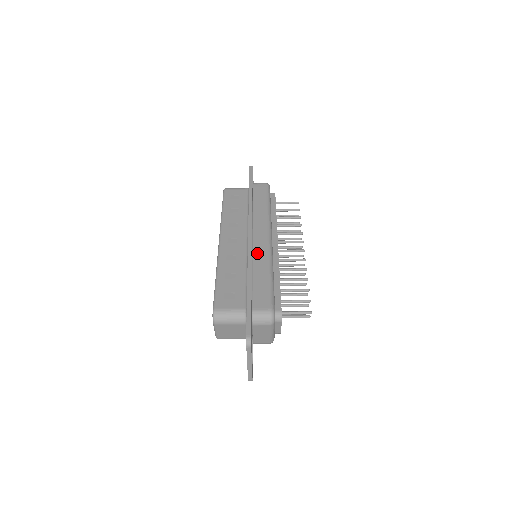
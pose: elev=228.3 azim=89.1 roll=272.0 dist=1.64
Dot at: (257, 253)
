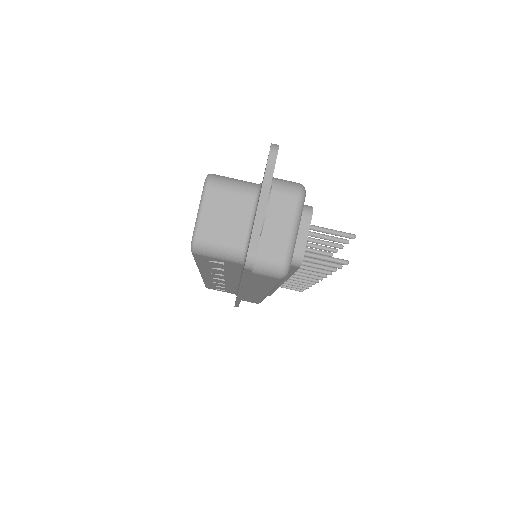
Dot at: occluded
